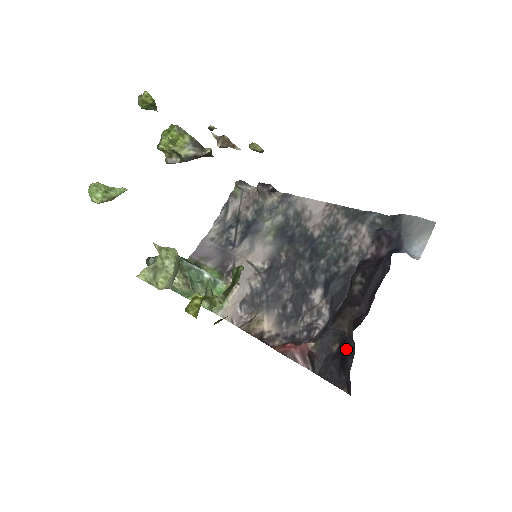
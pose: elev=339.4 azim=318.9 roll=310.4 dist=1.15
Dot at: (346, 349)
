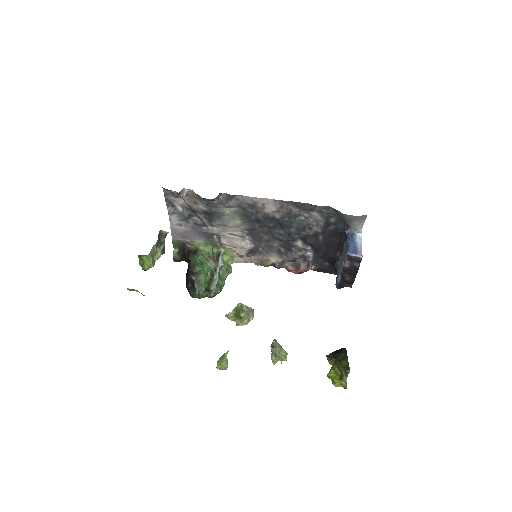
Dot at: occluded
